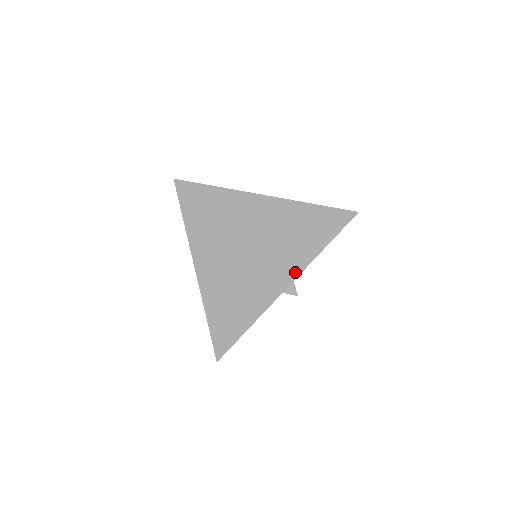
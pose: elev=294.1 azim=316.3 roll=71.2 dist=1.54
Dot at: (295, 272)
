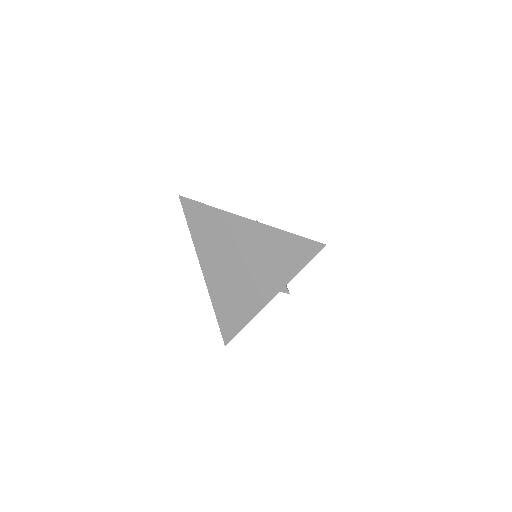
Dot at: (276, 289)
